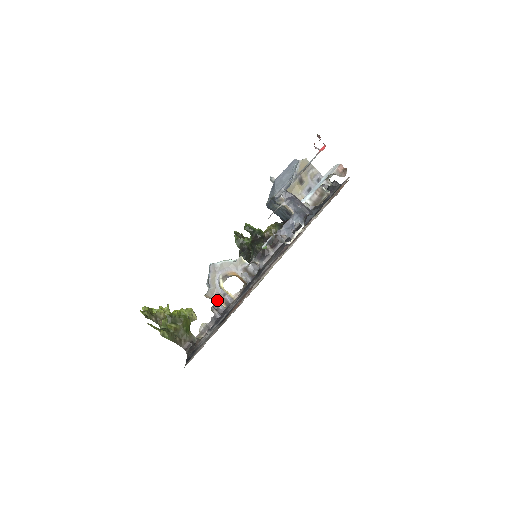
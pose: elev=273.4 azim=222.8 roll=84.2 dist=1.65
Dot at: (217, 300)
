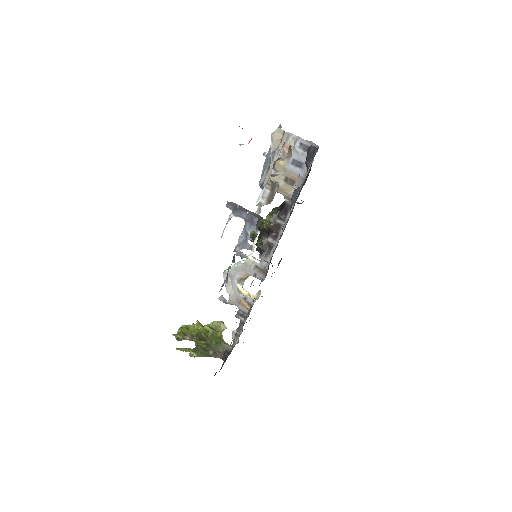
Dot at: (240, 305)
